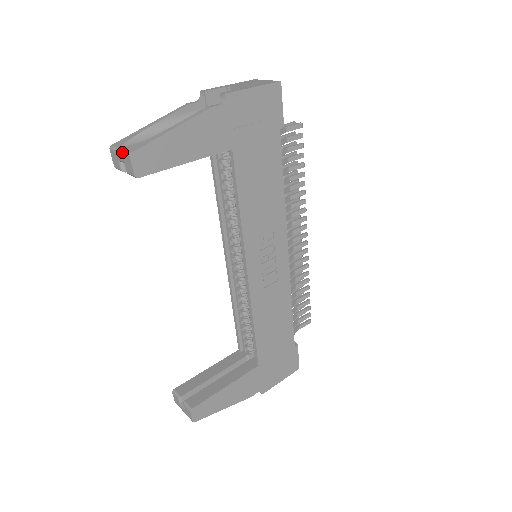
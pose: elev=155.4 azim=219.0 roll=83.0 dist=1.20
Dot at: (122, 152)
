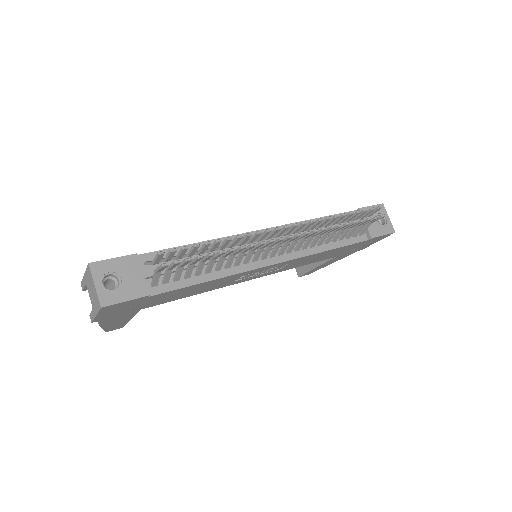
Dot at: occluded
